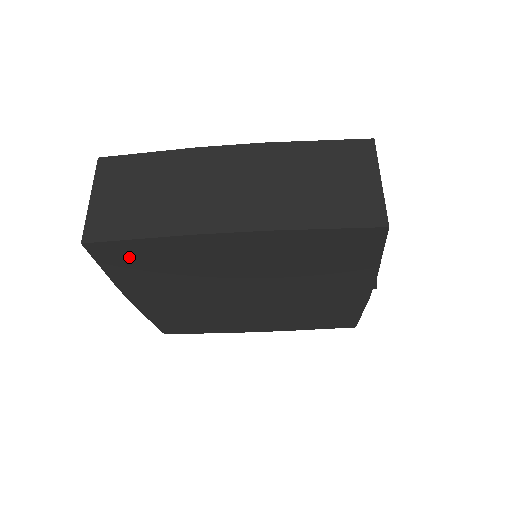
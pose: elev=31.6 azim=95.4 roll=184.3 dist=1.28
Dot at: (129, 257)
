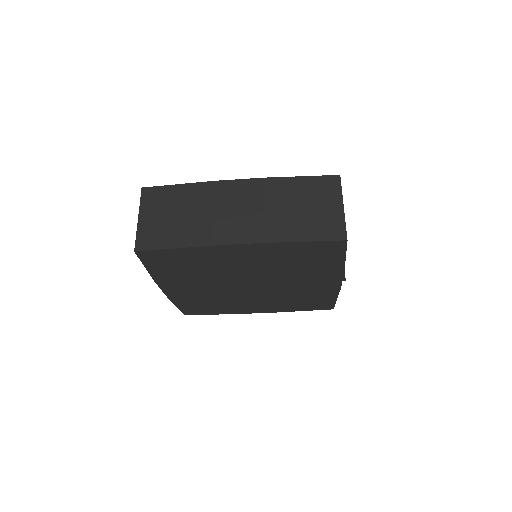
Dot at: (166, 260)
